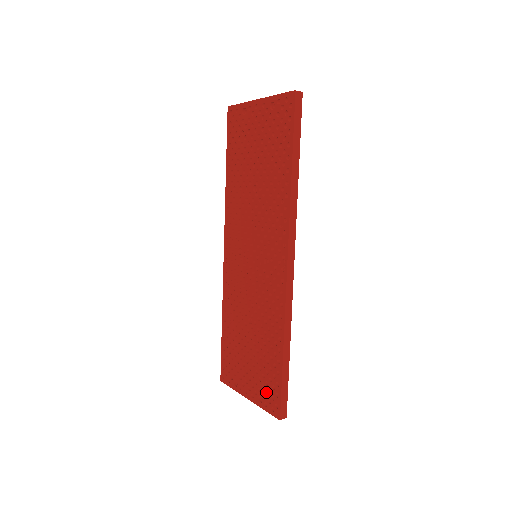
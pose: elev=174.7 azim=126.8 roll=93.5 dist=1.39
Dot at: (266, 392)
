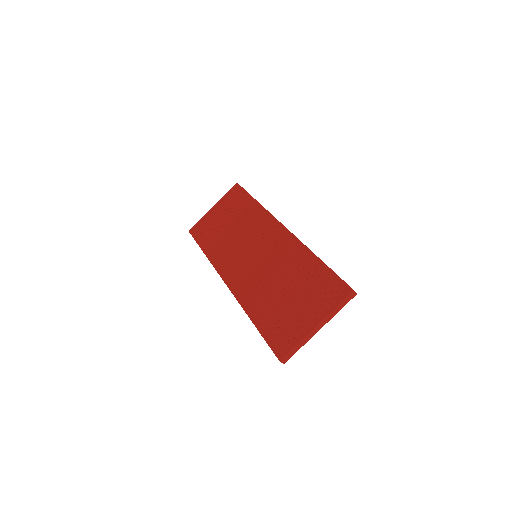
Dot at: (327, 298)
